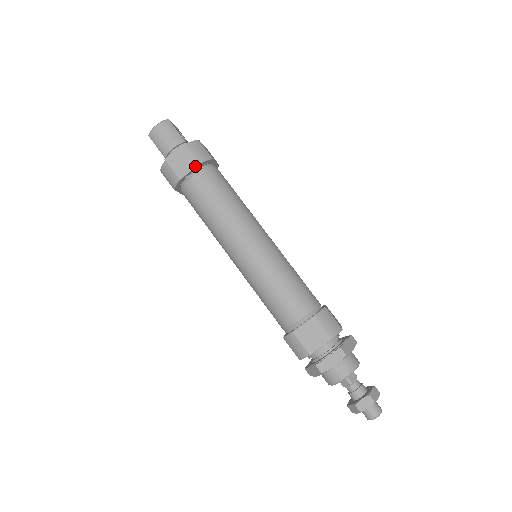
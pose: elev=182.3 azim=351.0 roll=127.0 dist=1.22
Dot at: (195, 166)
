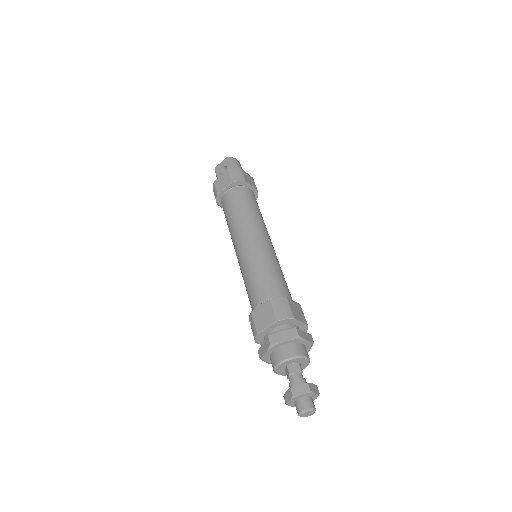
Dot at: (255, 188)
